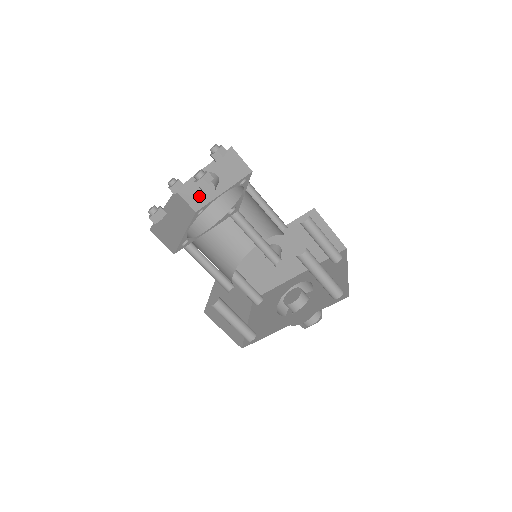
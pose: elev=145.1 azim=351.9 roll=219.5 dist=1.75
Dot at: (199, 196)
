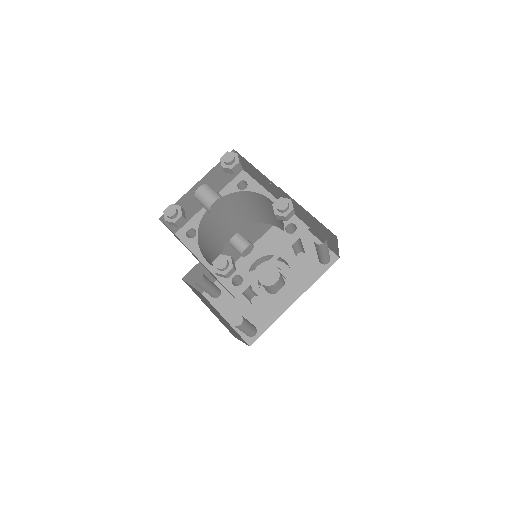
Dot at: occluded
